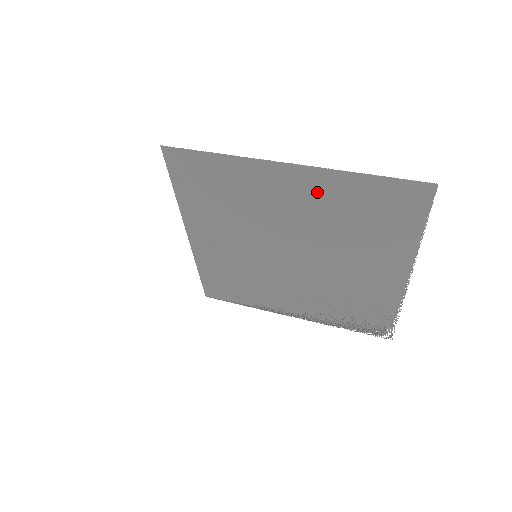
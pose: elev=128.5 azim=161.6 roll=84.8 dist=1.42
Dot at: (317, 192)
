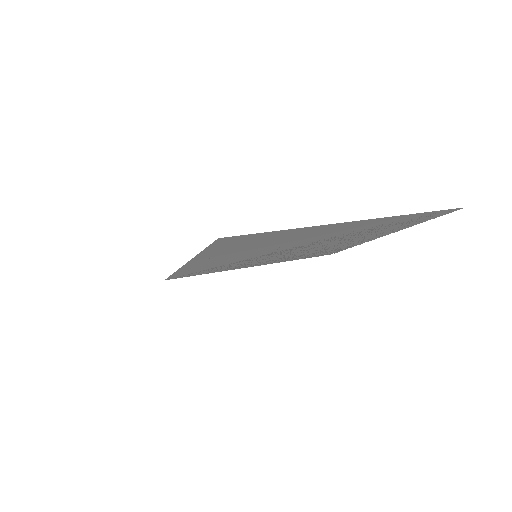
Dot at: (365, 225)
